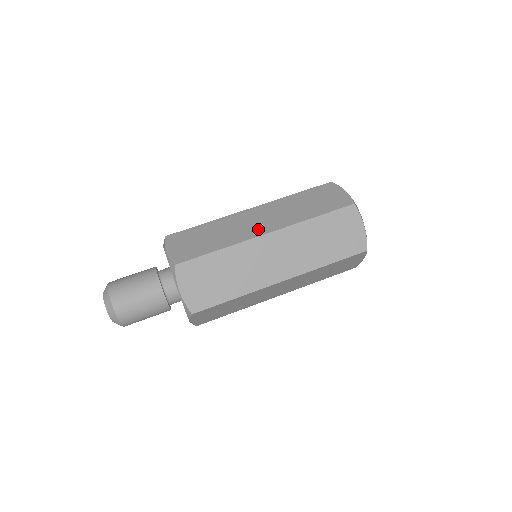
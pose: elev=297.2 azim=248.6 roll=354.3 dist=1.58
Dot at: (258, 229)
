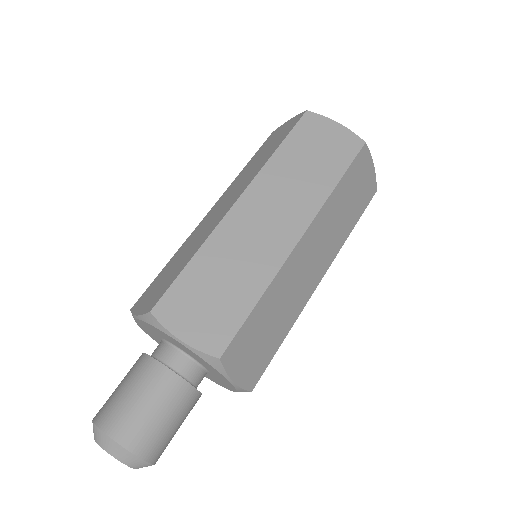
Dot at: (282, 236)
